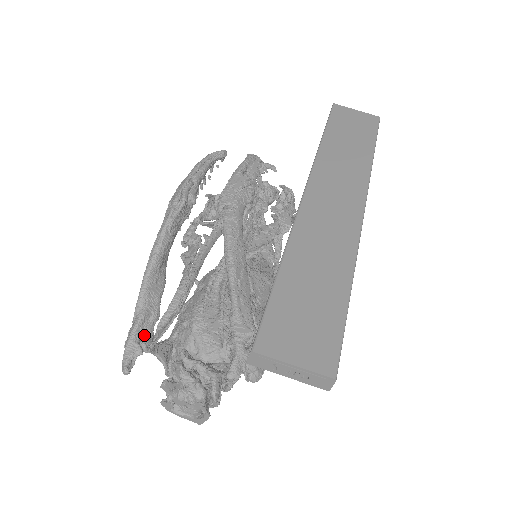
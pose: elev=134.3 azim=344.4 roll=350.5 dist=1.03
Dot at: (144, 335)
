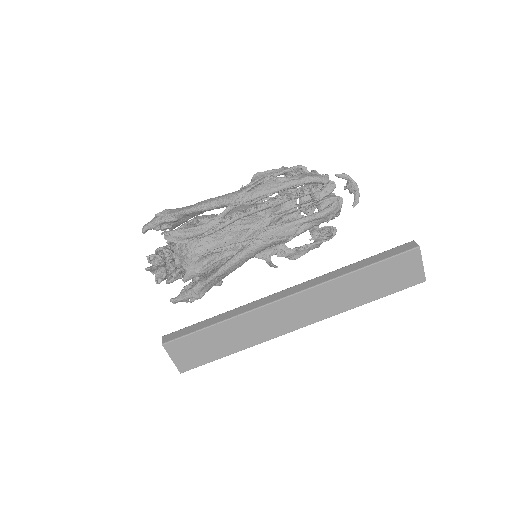
Dot at: (167, 224)
